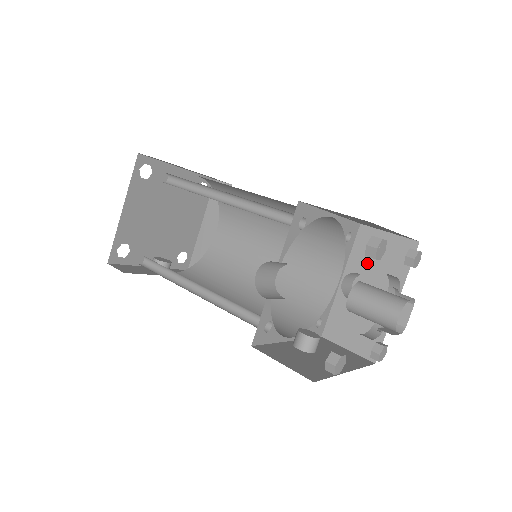
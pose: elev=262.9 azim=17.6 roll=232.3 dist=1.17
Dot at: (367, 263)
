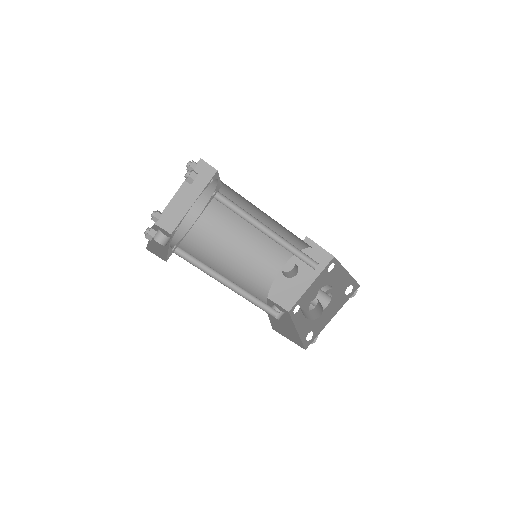
Dot at: occluded
